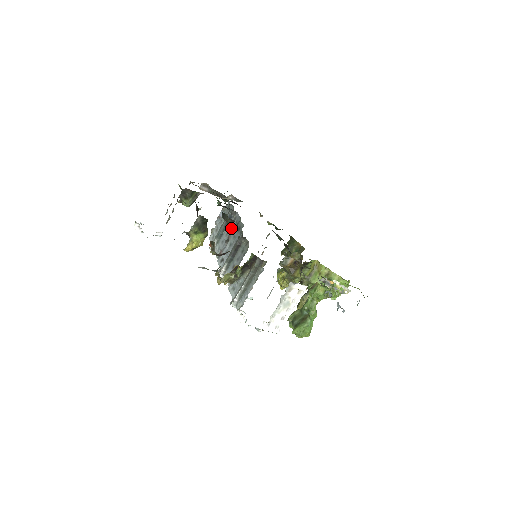
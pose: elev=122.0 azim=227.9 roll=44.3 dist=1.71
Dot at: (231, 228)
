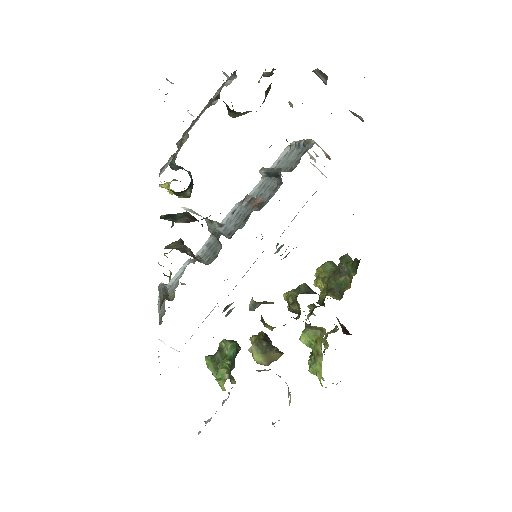
Dot at: occluded
